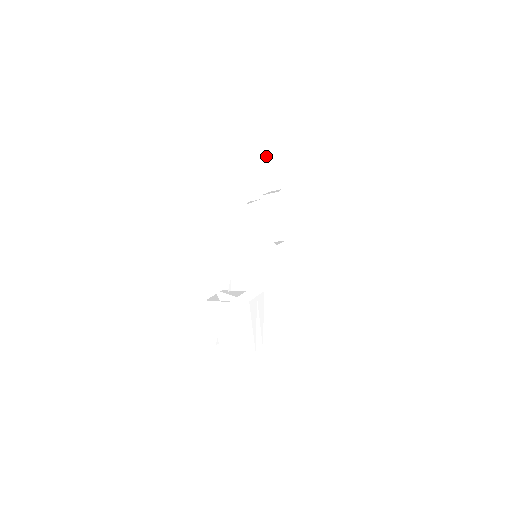
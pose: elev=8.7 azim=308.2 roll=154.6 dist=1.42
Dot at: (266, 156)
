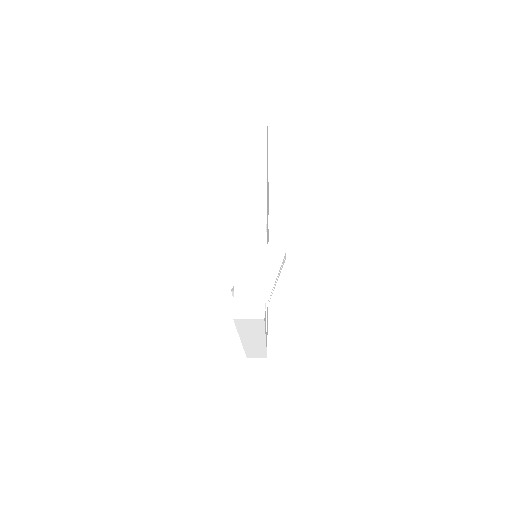
Dot at: (268, 205)
